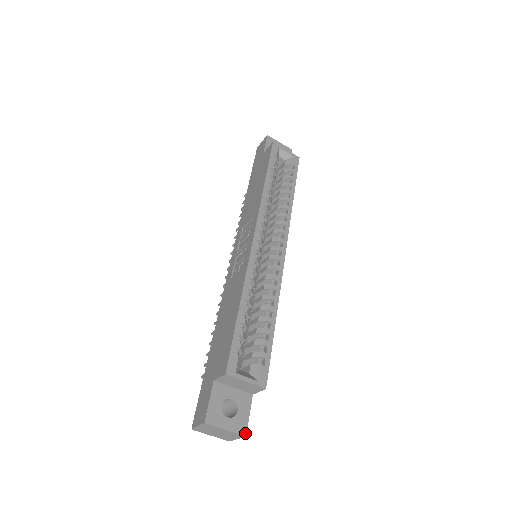
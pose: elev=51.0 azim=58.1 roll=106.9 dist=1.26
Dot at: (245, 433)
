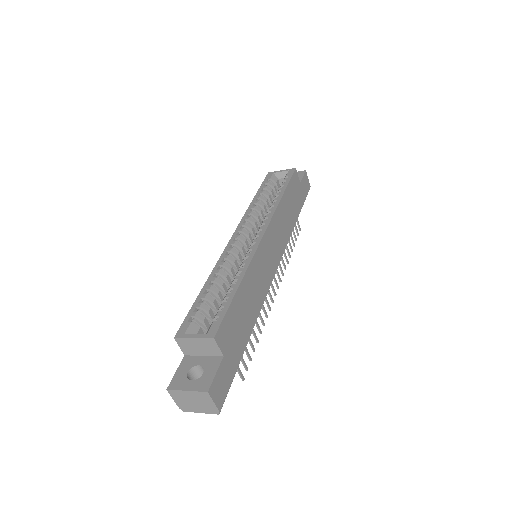
Dot at: (207, 389)
